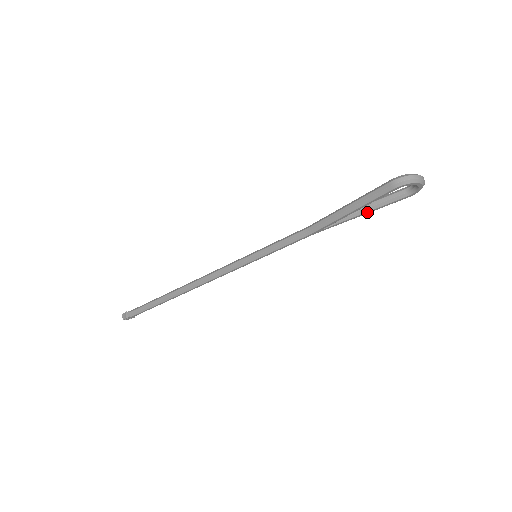
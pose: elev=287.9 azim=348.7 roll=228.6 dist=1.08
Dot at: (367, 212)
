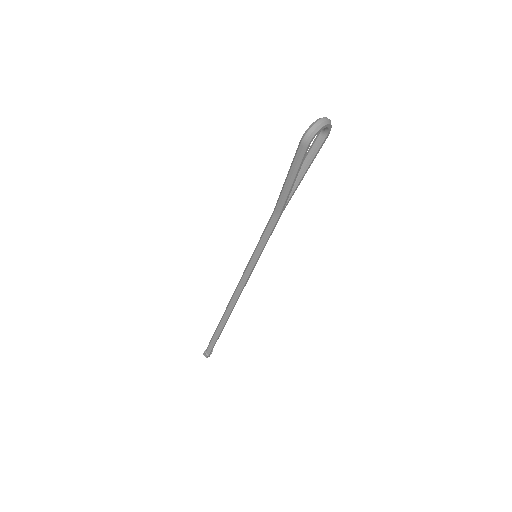
Dot at: (306, 171)
